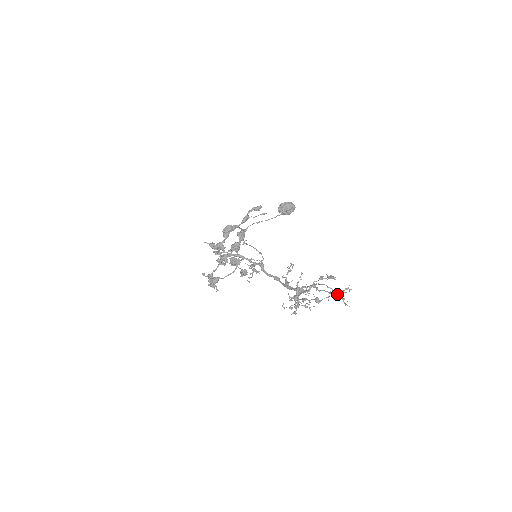
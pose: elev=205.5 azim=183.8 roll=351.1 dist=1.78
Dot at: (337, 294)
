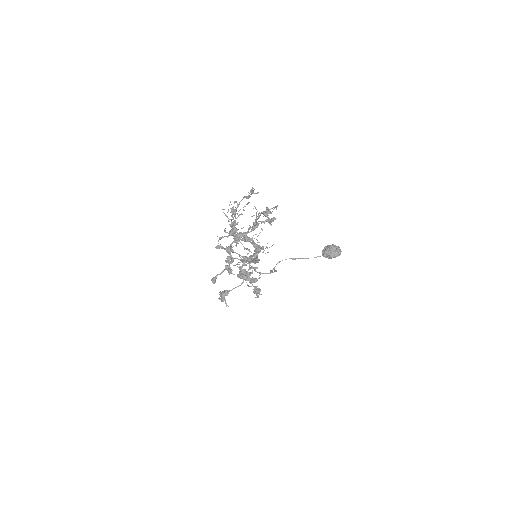
Dot at: (262, 212)
